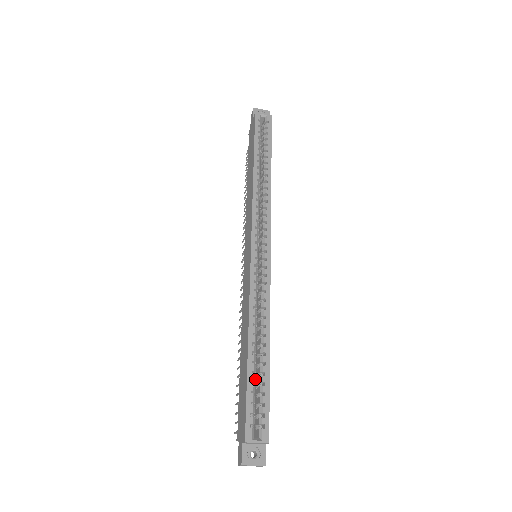
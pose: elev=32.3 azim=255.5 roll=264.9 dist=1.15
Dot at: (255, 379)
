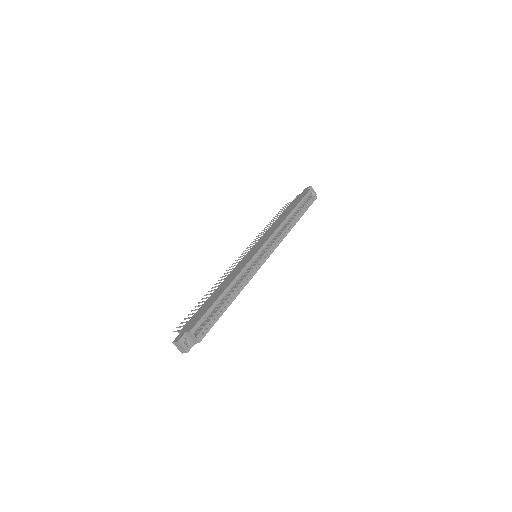
Dot at: (215, 309)
